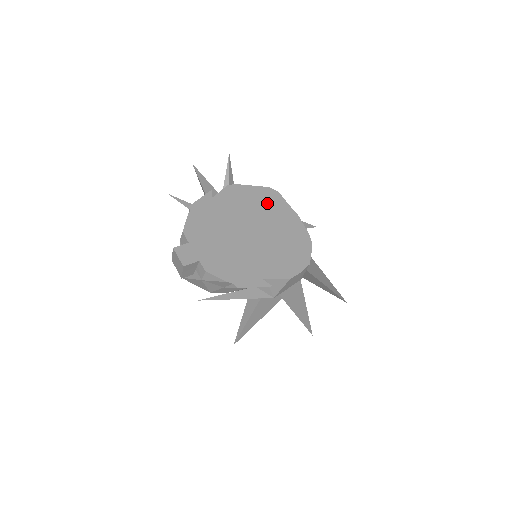
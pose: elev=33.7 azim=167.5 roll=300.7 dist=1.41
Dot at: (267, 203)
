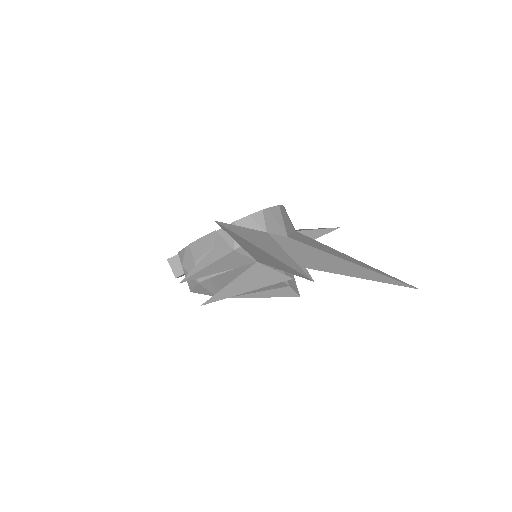
Dot at: occluded
